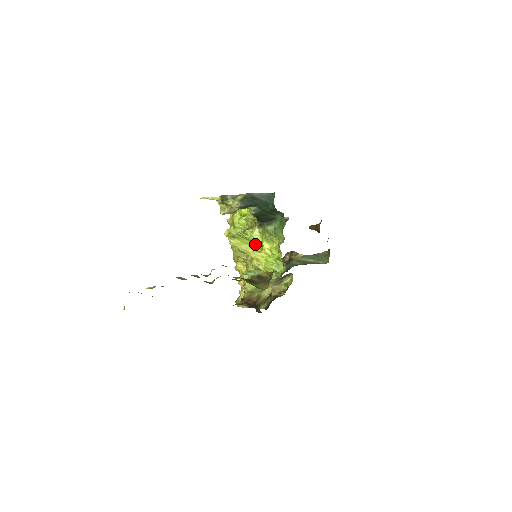
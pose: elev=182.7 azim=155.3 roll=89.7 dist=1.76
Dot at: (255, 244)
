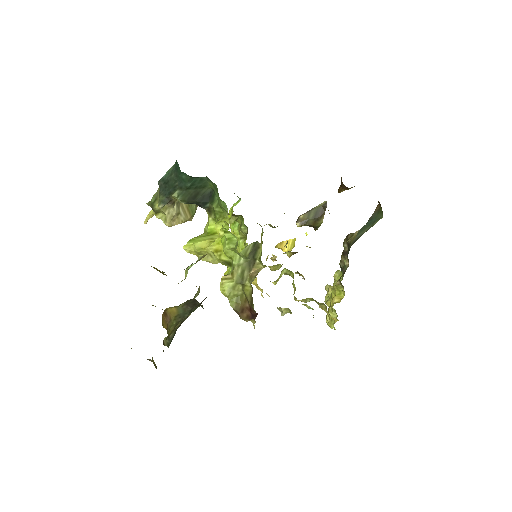
Dot at: (214, 236)
